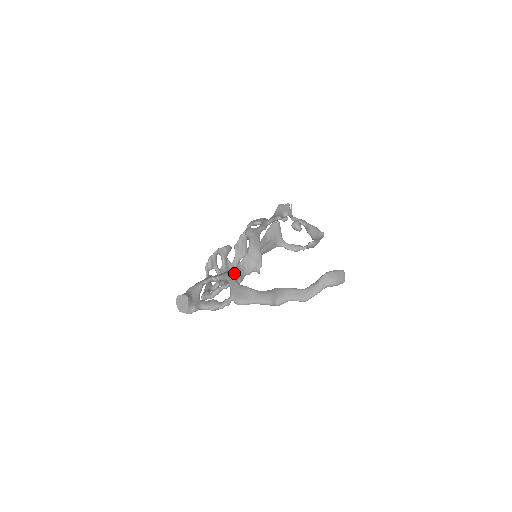
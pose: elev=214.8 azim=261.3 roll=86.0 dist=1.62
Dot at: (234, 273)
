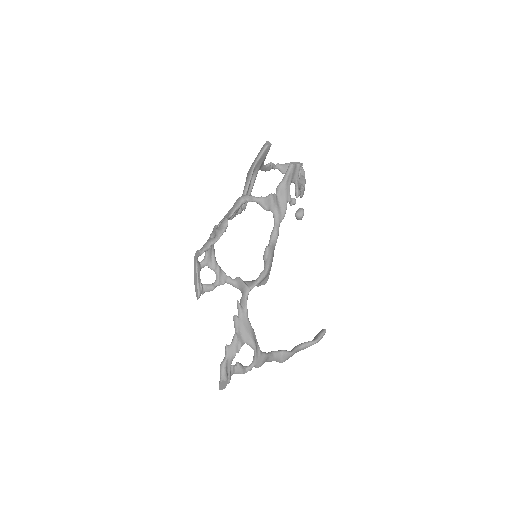
Dot at: (245, 306)
